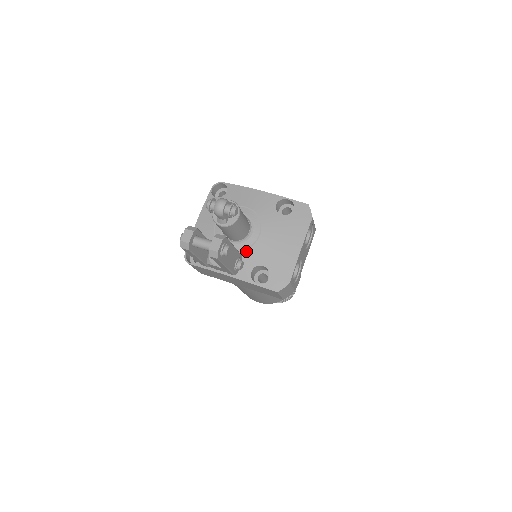
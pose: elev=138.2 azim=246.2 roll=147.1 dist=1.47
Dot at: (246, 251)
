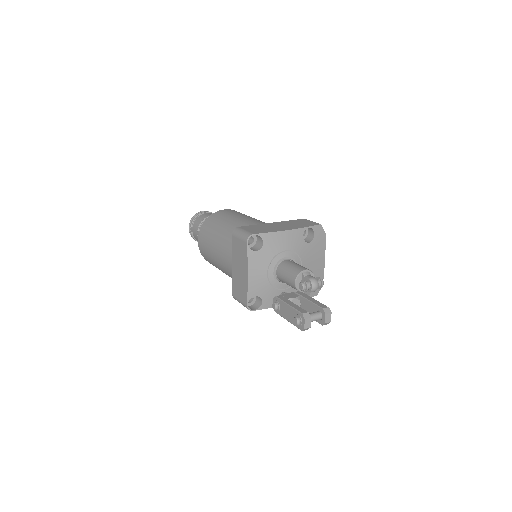
Dot at: occluded
